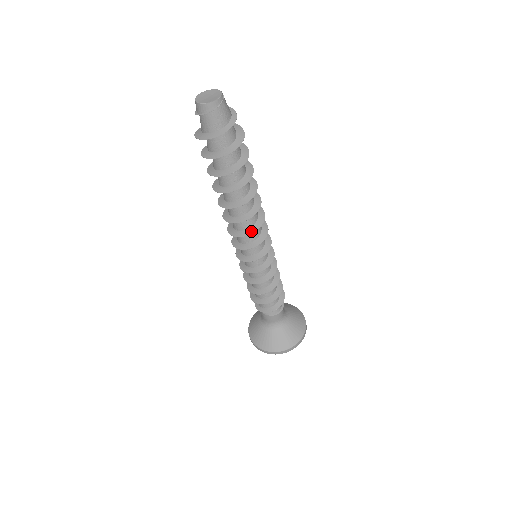
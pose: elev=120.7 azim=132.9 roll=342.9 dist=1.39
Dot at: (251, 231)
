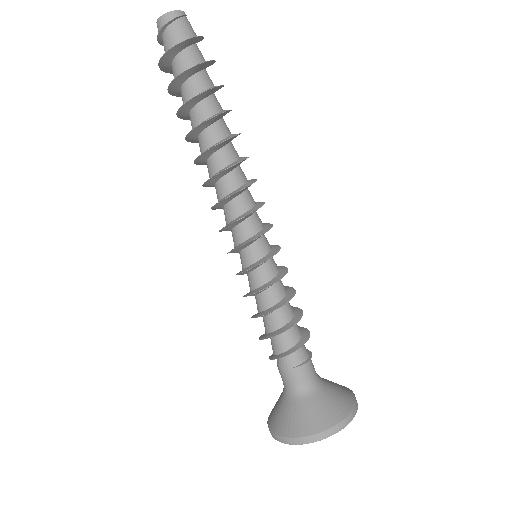
Dot at: (239, 189)
